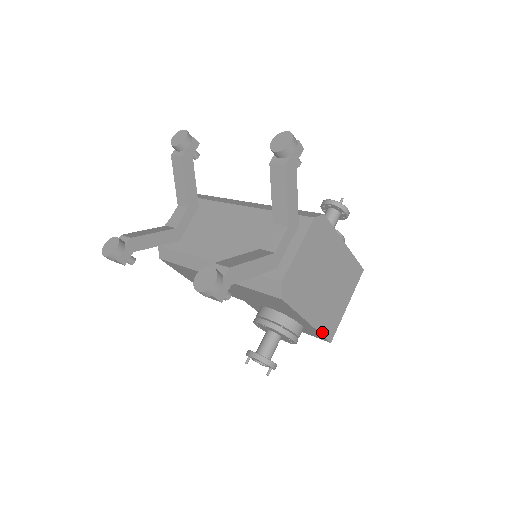
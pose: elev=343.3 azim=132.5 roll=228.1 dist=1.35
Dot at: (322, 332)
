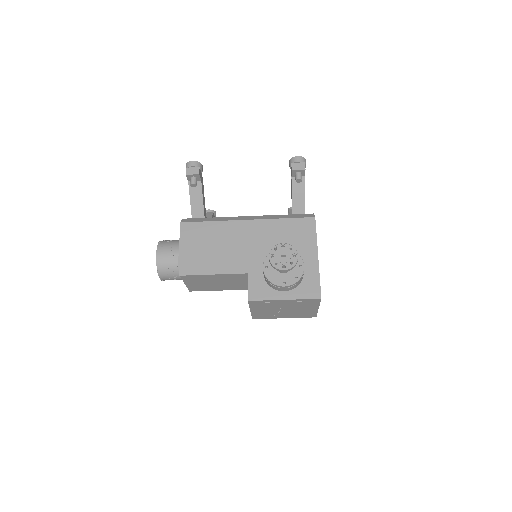
Dot at: (319, 280)
